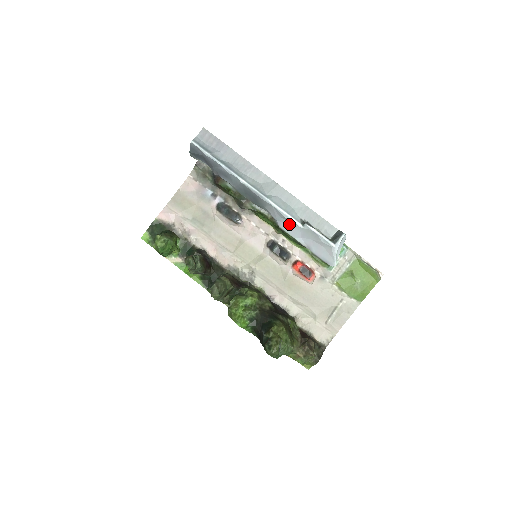
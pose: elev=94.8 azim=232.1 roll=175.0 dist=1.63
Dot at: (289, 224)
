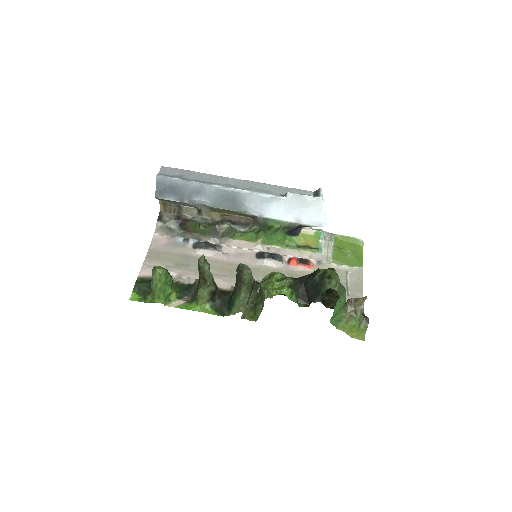
Dot at: (273, 205)
